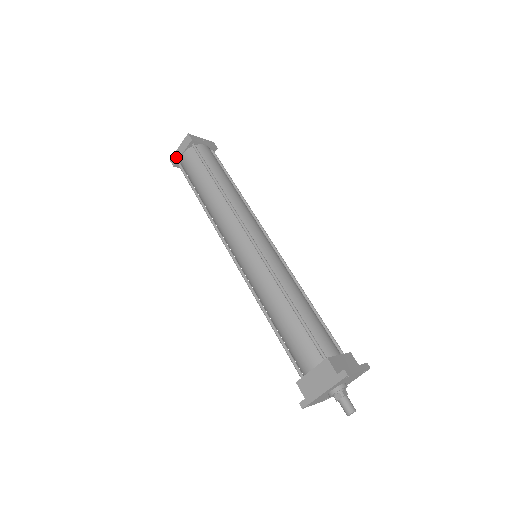
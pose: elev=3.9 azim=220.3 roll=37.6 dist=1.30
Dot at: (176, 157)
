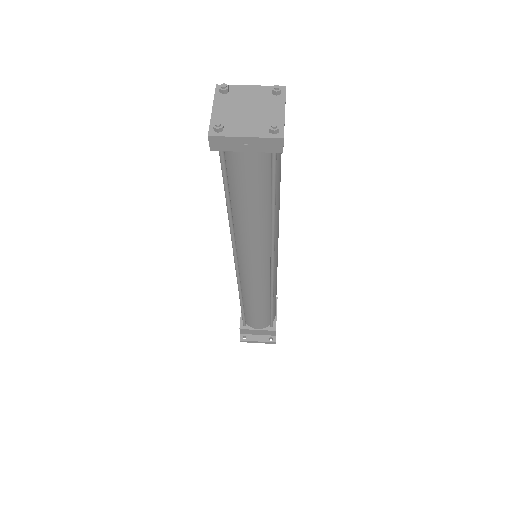
Dot at: occluded
